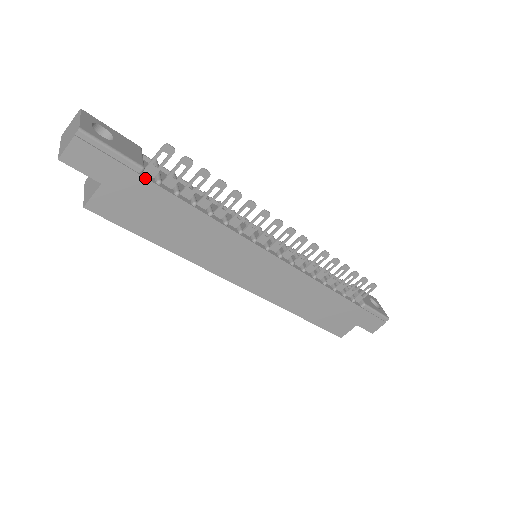
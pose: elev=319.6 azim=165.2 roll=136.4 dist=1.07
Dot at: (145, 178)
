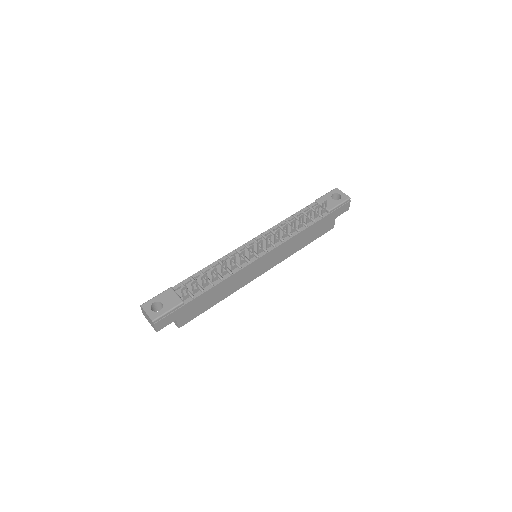
Dot at: (187, 303)
